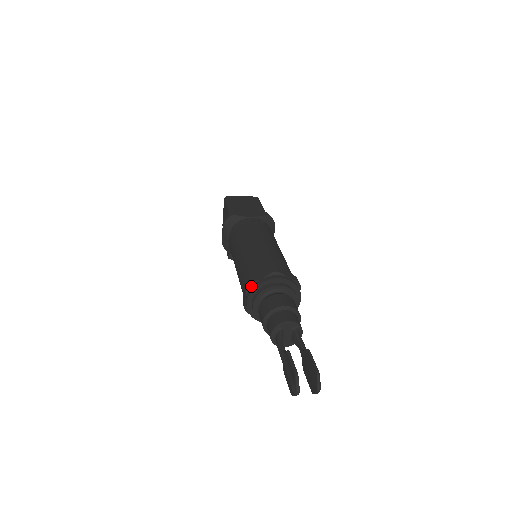
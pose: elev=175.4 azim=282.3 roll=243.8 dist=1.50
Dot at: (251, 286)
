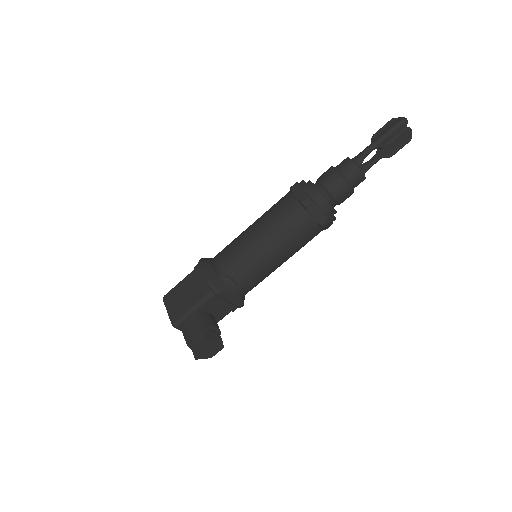
Dot at: (299, 183)
